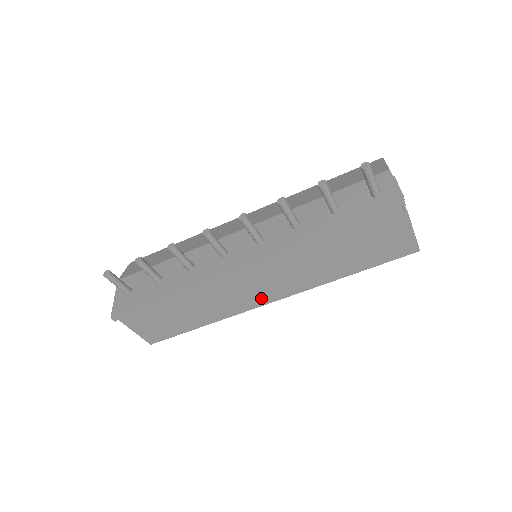
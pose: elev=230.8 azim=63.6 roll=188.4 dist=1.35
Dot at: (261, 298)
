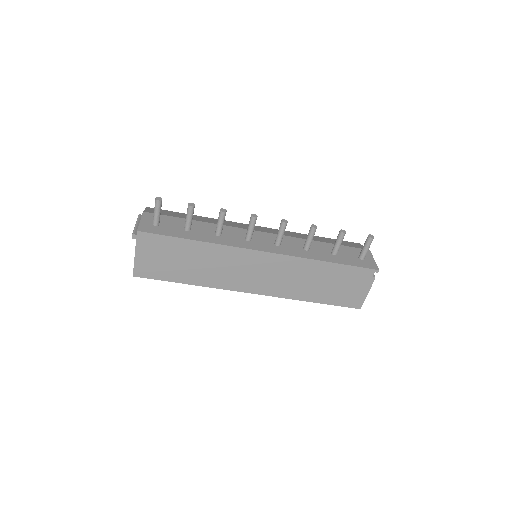
Dot at: (248, 285)
